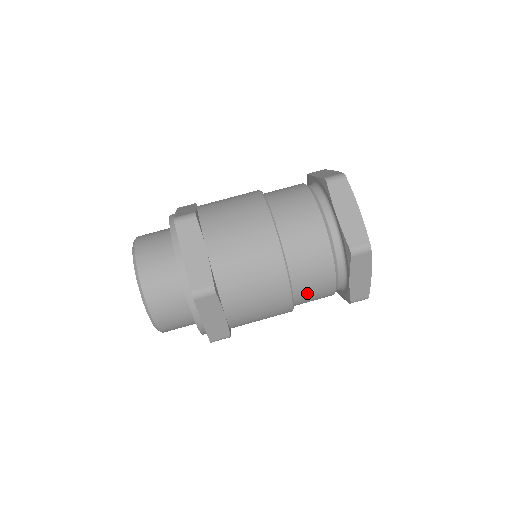
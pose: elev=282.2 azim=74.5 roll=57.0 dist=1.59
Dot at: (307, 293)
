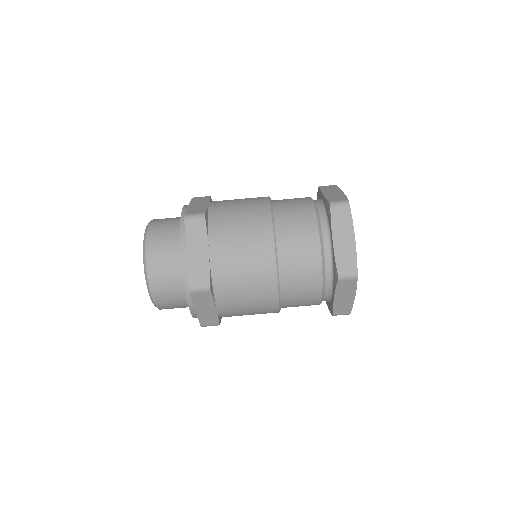
Dot at: (294, 301)
